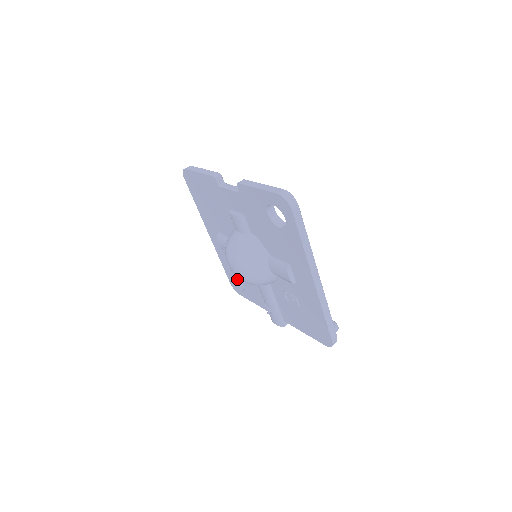
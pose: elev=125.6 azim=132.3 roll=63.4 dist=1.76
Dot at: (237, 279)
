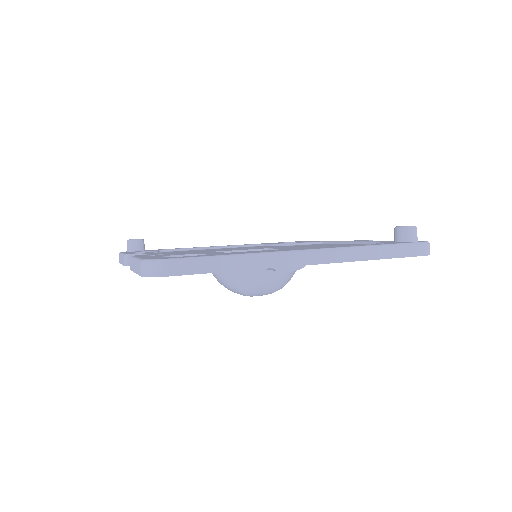
Dot at: occluded
